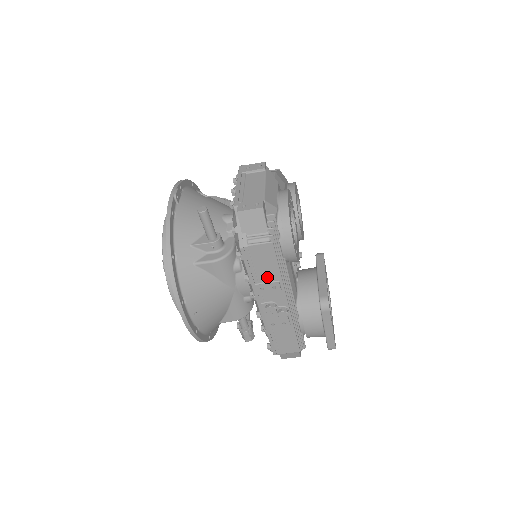
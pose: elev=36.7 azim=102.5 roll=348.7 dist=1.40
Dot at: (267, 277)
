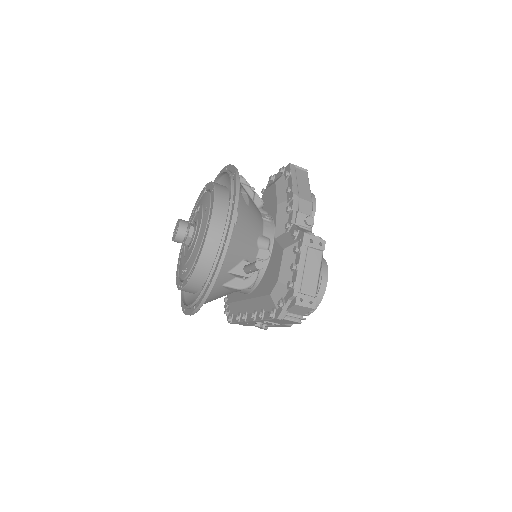
Dot at: (275, 322)
